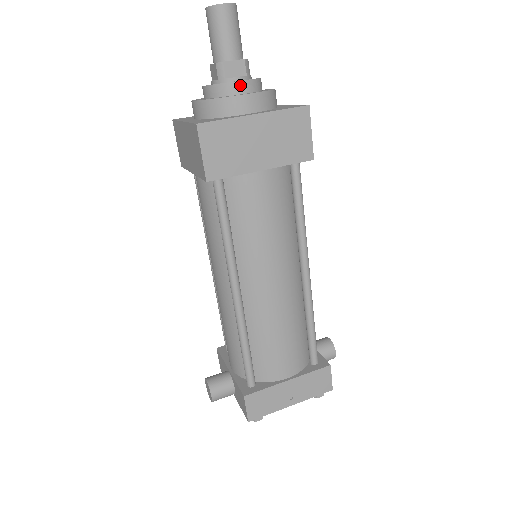
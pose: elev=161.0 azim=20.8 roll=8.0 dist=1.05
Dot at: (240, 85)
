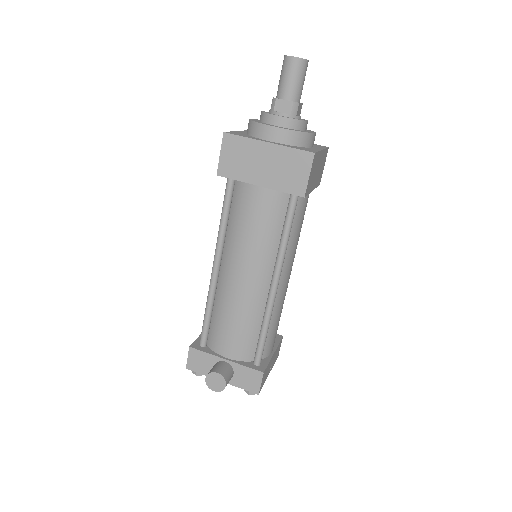
Dot at: occluded
